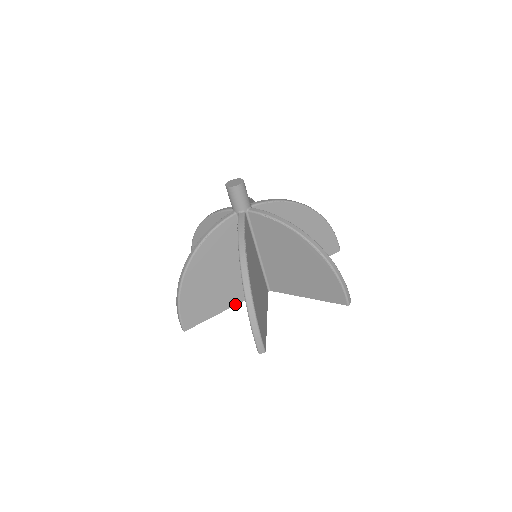
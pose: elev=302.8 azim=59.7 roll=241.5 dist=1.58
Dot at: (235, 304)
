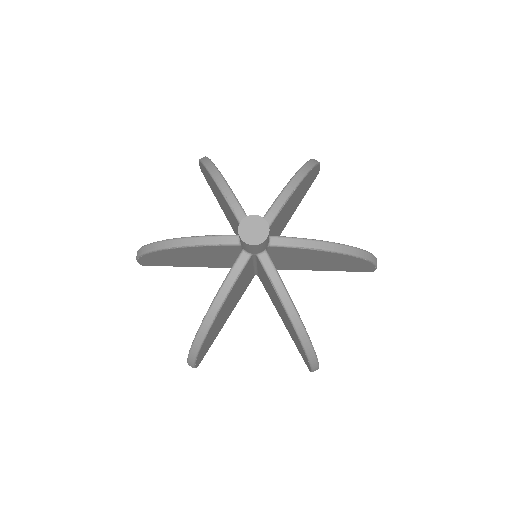
Dot at: (211, 267)
